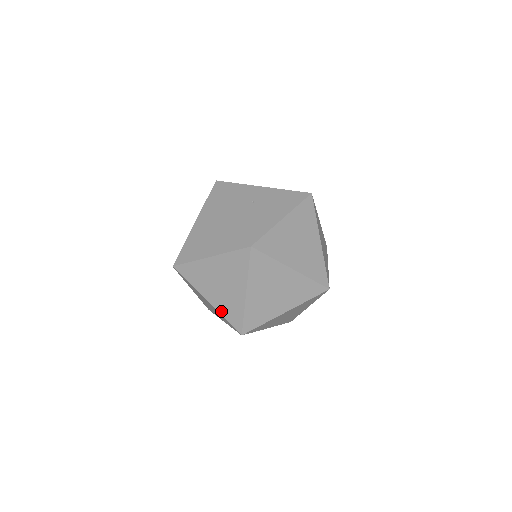
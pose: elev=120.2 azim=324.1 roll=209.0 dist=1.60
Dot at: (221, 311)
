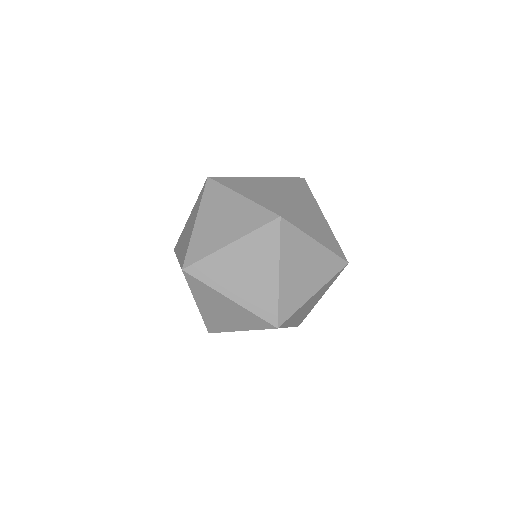
Dot at: (180, 259)
